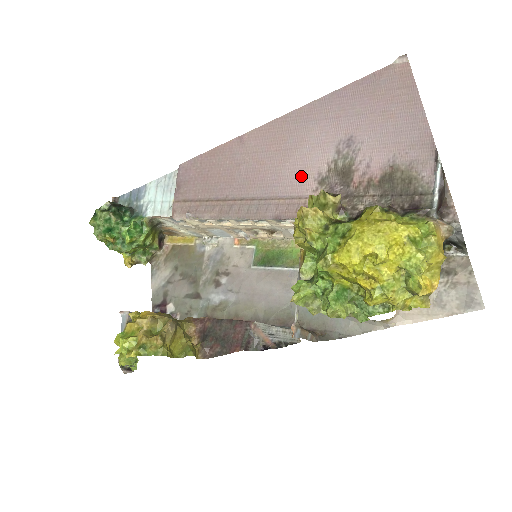
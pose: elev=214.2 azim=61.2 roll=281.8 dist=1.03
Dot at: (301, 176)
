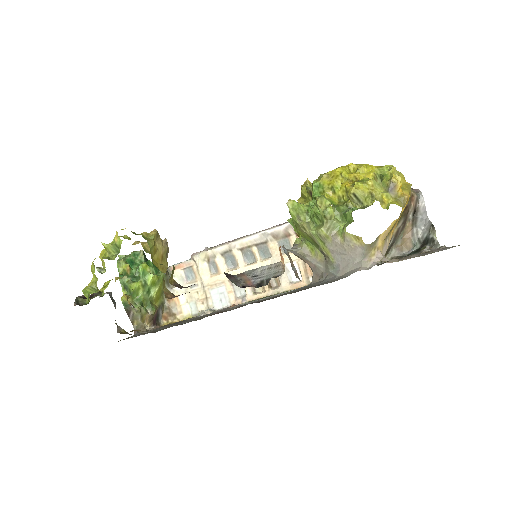
Dot at: occluded
